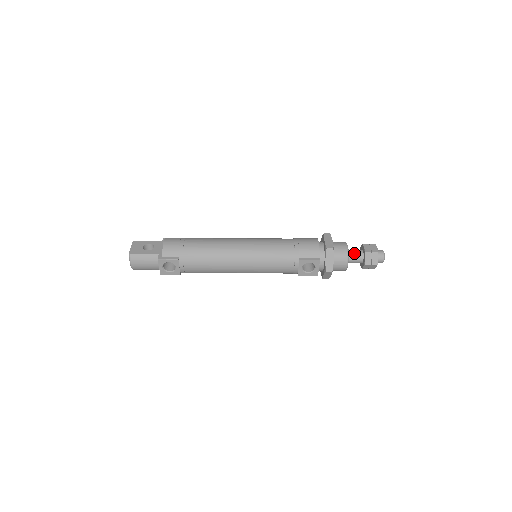
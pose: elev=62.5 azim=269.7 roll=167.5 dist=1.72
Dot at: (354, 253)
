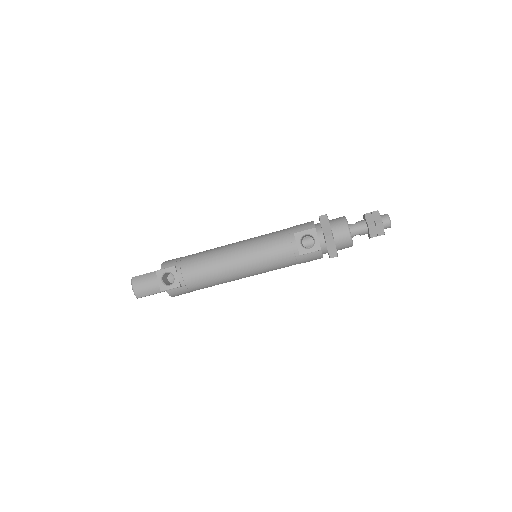
Dot at: (355, 223)
